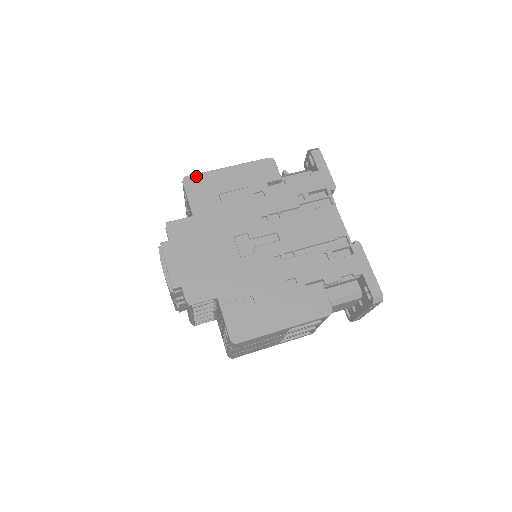
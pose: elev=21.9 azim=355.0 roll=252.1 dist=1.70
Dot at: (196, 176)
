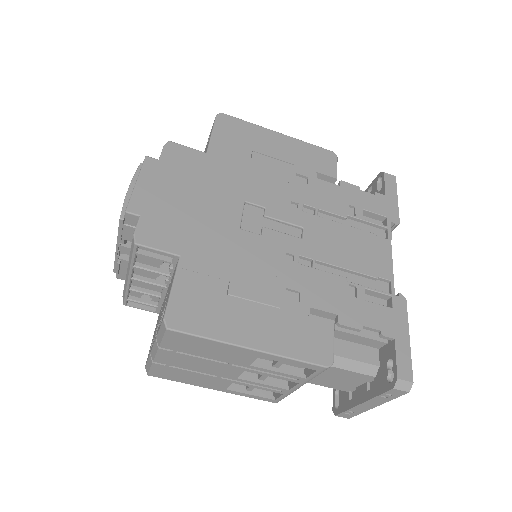
Dot at: (236, 119)
